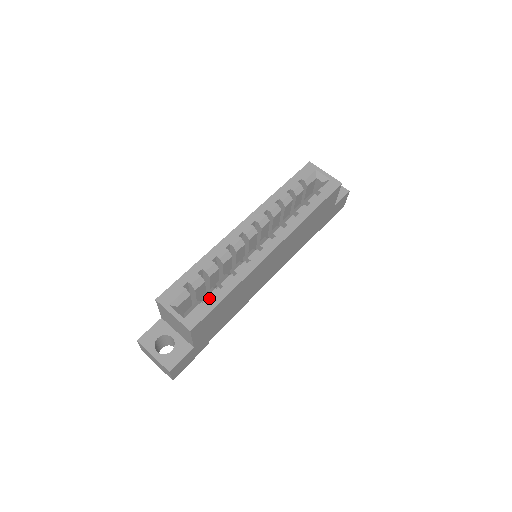
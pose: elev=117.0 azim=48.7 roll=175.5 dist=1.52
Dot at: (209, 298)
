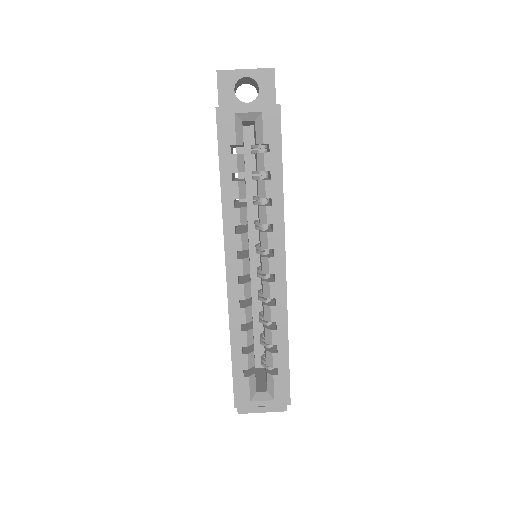
Dot at: (276, 366)
